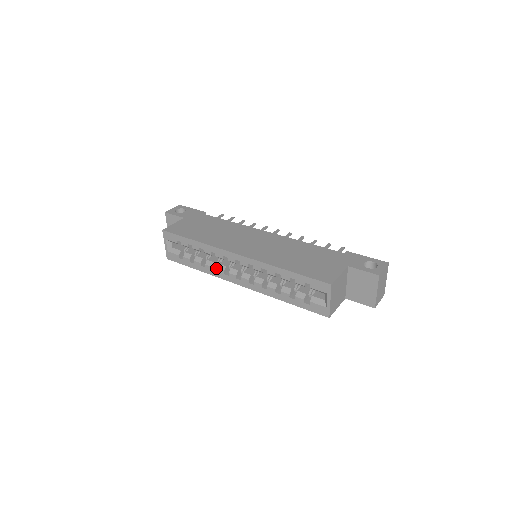
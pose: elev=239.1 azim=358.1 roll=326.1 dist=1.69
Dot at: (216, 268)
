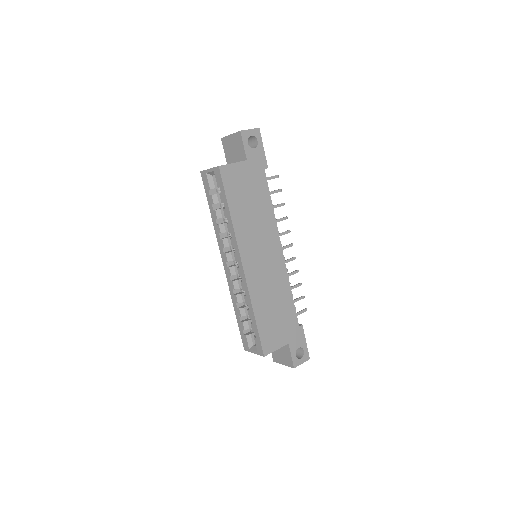
Dot at: (223, 233)
